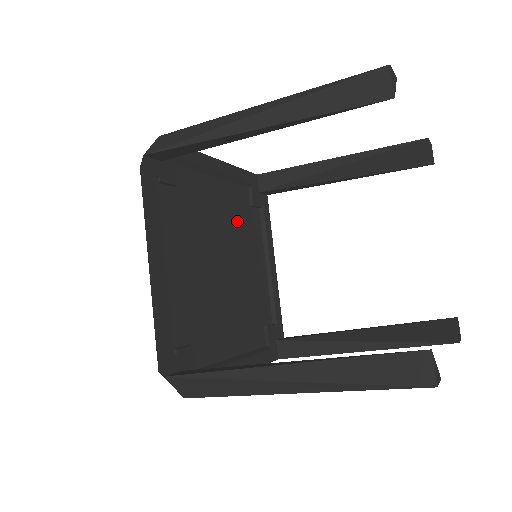
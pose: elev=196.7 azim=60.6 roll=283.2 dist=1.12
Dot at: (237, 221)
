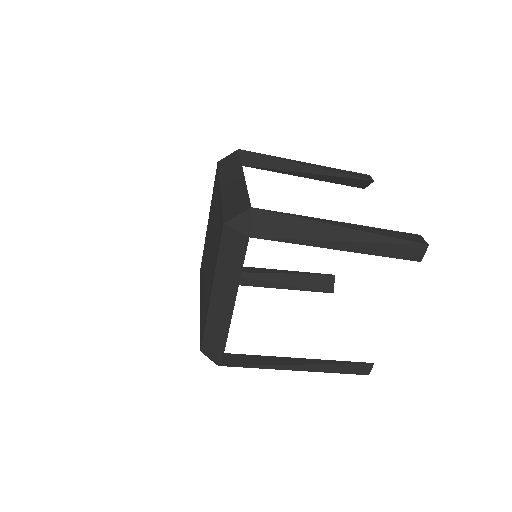
Dot at: occluded
